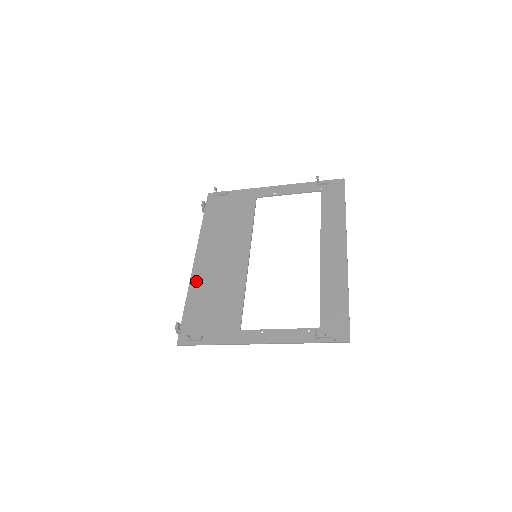
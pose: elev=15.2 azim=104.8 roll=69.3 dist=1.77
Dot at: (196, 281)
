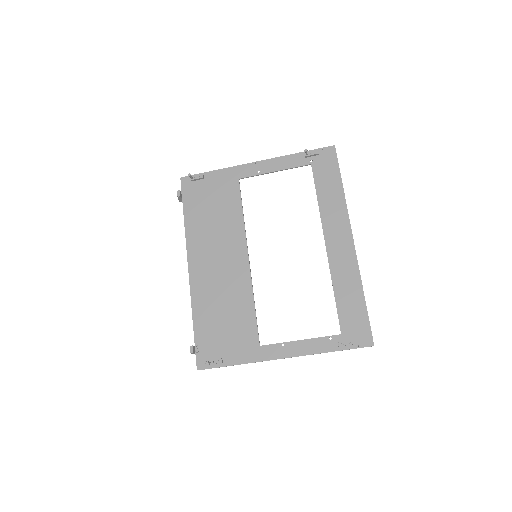
Dot at: (197, 294)
